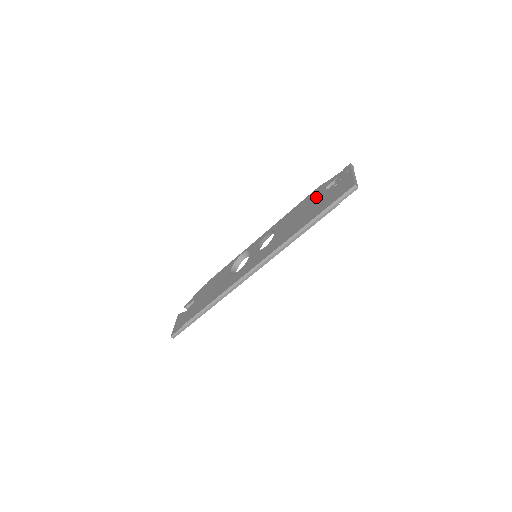
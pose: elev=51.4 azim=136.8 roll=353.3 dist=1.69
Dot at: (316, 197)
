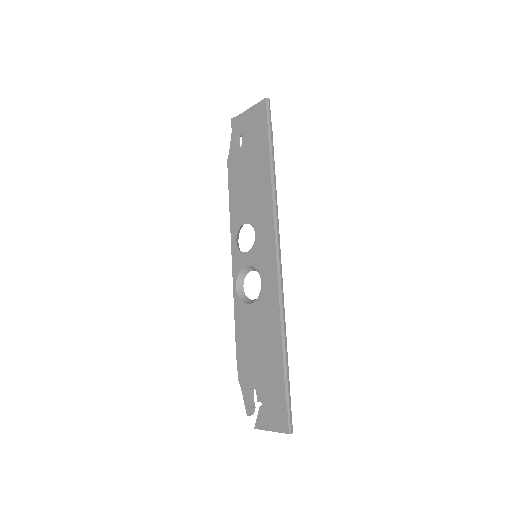
Dot at: (240, 160)
